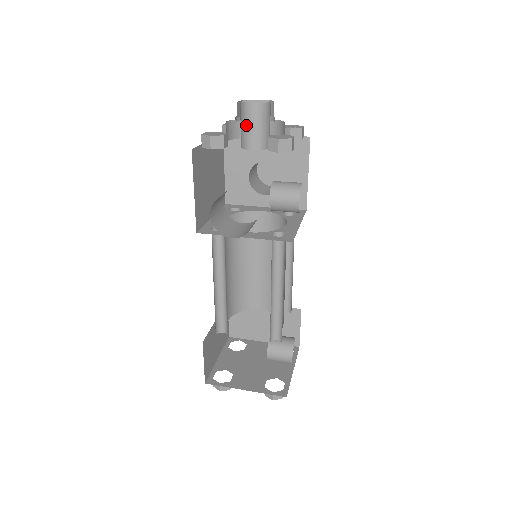
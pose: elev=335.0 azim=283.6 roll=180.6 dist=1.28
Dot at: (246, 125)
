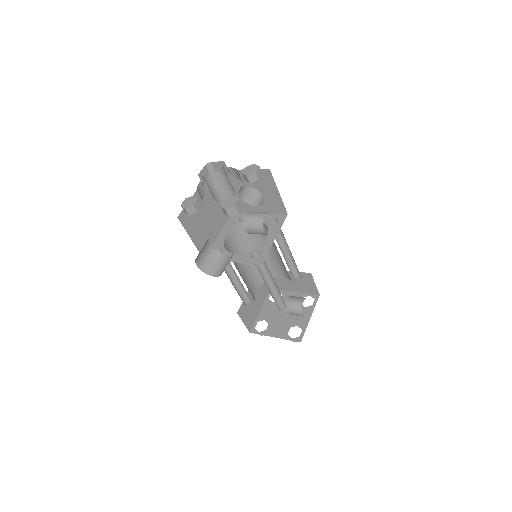
Dot at: (210, 189)
